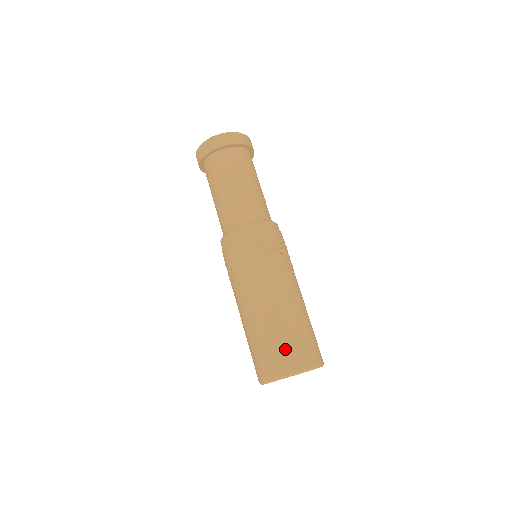
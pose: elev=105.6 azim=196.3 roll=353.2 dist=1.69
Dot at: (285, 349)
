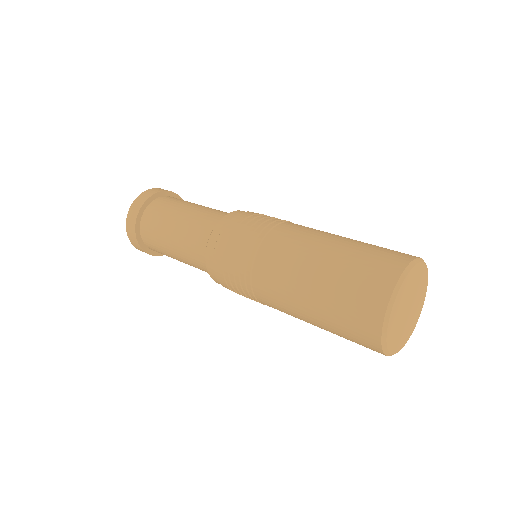
Dot at: (372, 256)
